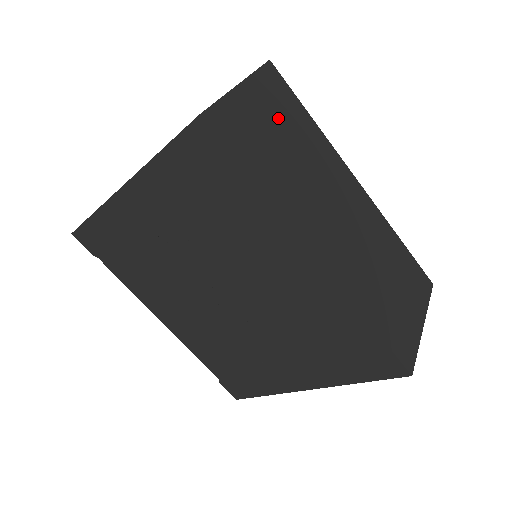
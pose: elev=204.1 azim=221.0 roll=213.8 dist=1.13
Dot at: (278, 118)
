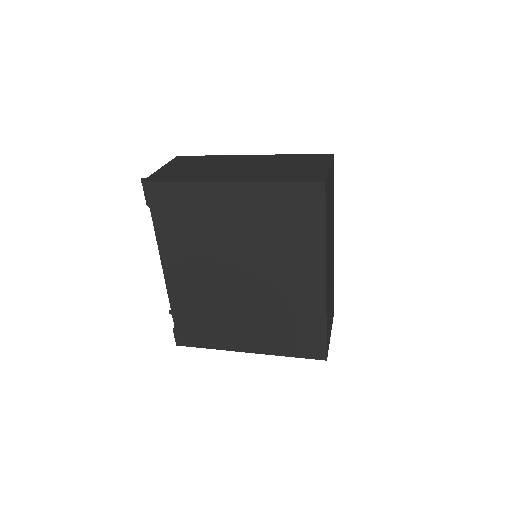
Dot at: (331, 192)
